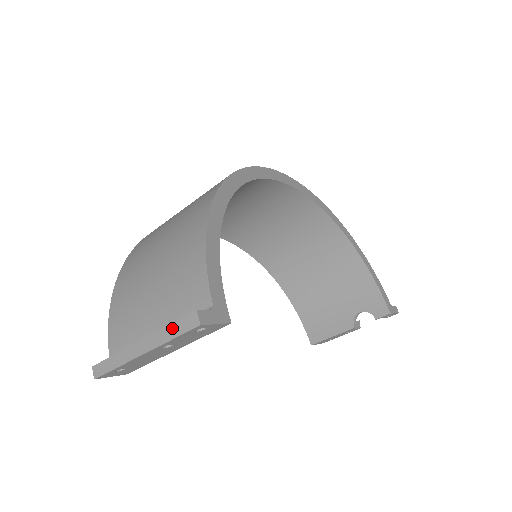
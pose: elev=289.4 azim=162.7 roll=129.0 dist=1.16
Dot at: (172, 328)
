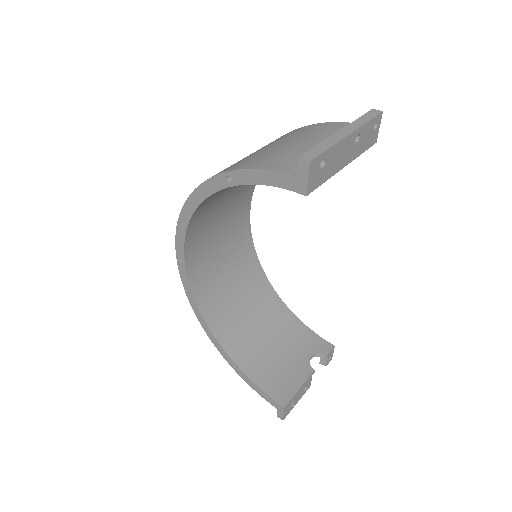
Dot at: (363, 118)
